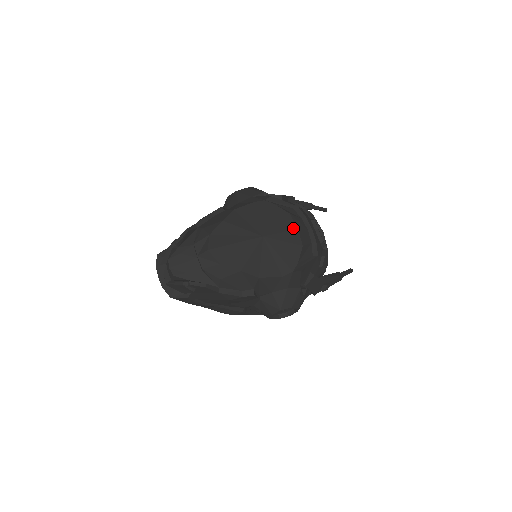
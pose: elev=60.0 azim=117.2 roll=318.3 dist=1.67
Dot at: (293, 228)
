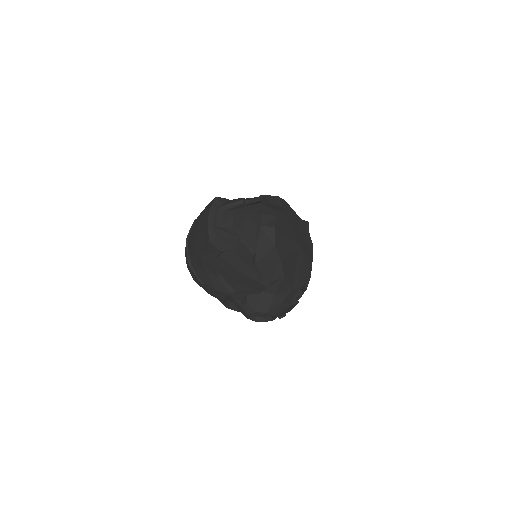
Dot at: (311, 257)
